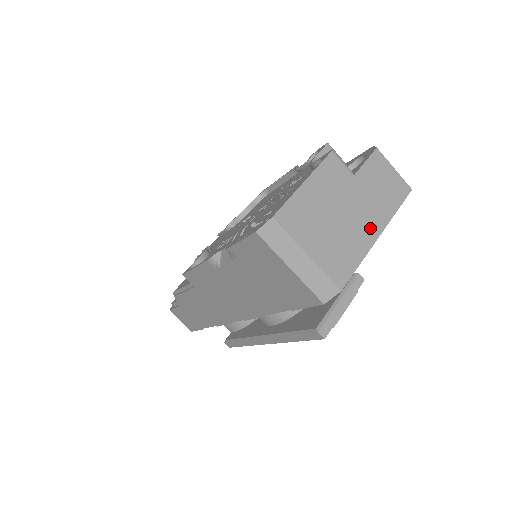
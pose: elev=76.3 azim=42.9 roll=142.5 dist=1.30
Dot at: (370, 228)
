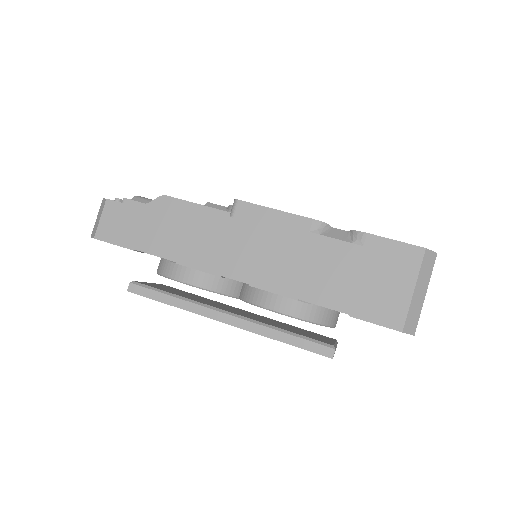
Dot at: occluded
